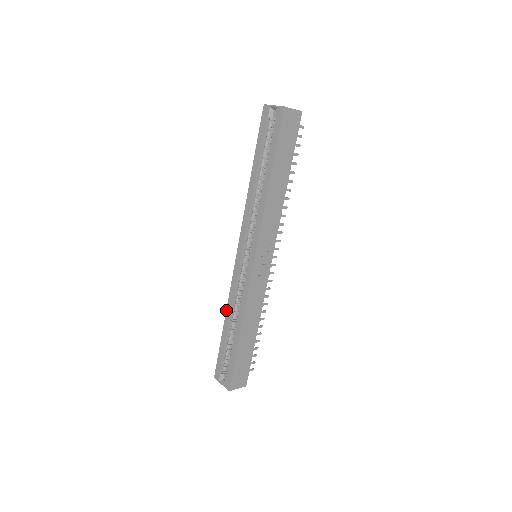
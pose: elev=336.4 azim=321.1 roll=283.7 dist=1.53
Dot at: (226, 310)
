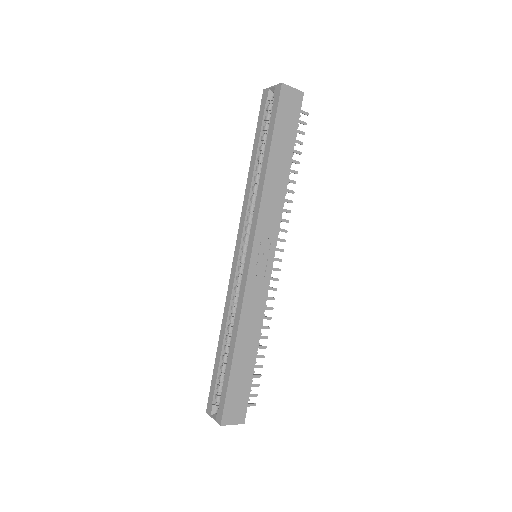
Dot at: occluded
